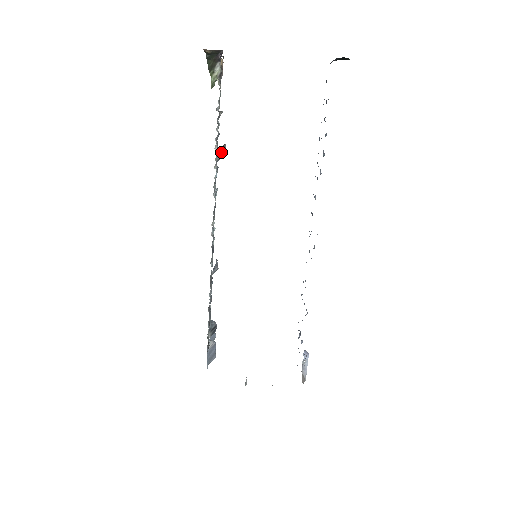
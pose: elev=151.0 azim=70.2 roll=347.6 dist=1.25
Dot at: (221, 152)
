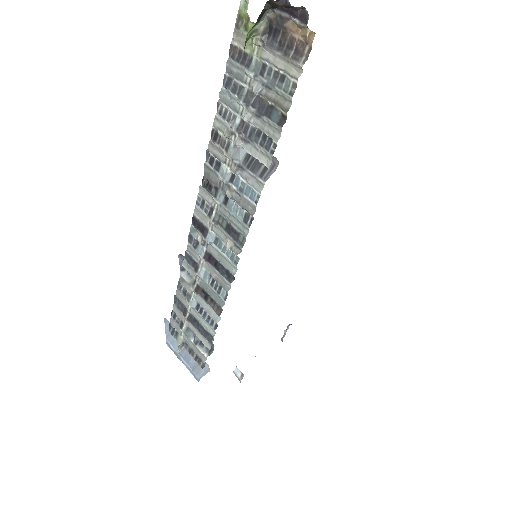
Dot at: (241, 147)
